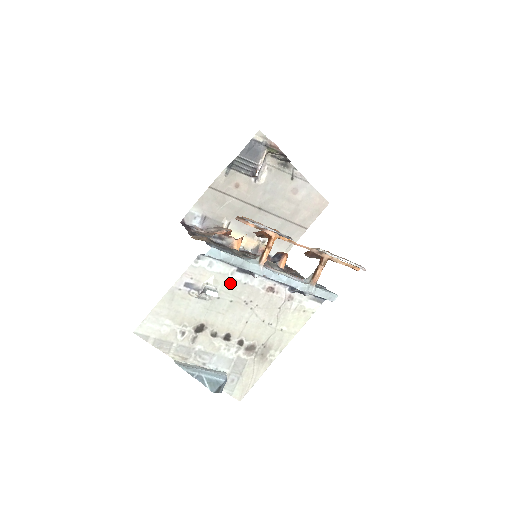
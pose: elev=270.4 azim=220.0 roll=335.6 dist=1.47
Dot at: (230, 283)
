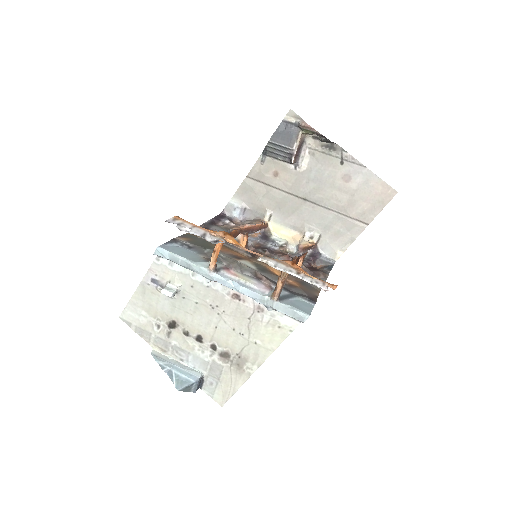
Dot at: (192, 284)
